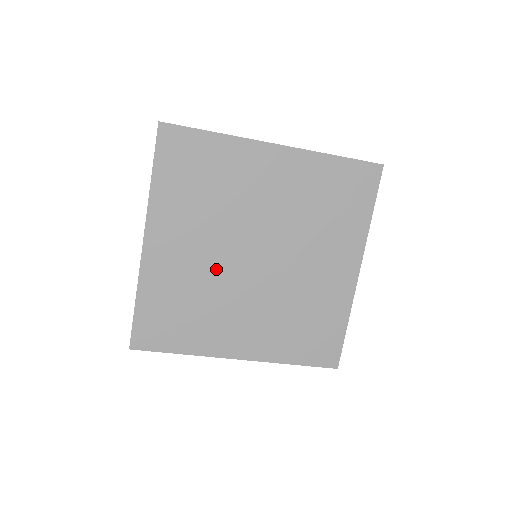
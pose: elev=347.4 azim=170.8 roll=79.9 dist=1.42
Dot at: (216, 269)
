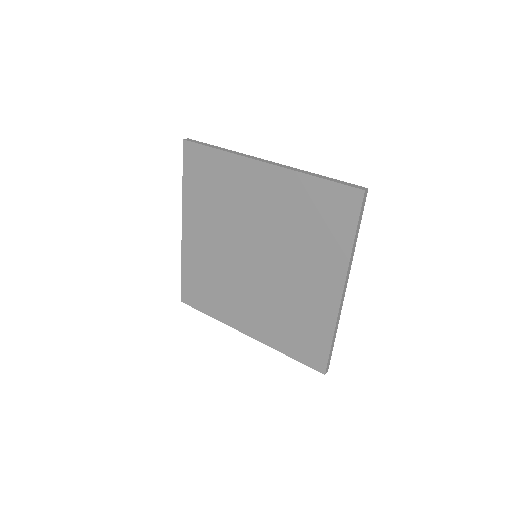
Dot at: (227, 260)
